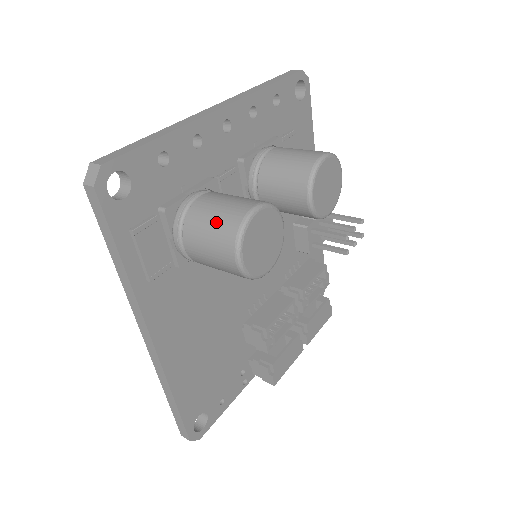
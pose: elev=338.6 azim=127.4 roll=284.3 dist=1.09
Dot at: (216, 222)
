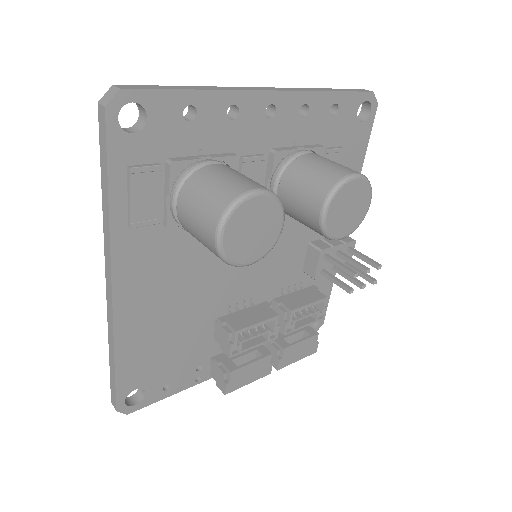
Dot at: (213, 191)
